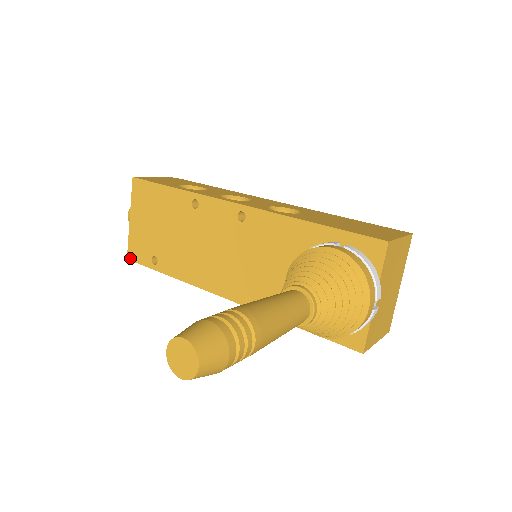
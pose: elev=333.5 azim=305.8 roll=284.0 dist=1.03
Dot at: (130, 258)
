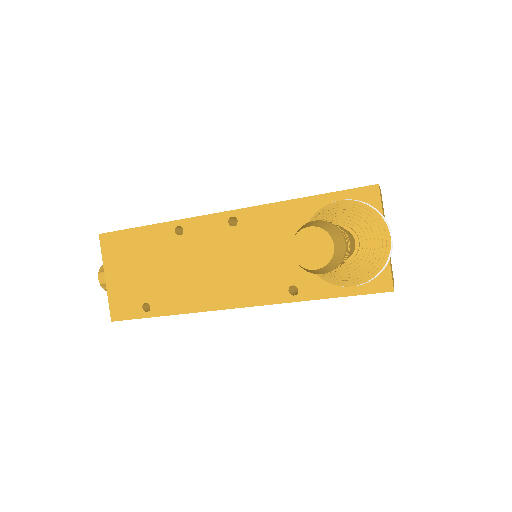
Dot at: (115, 319)
